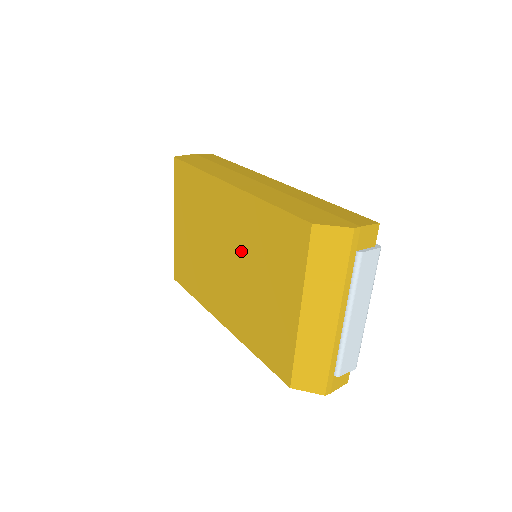
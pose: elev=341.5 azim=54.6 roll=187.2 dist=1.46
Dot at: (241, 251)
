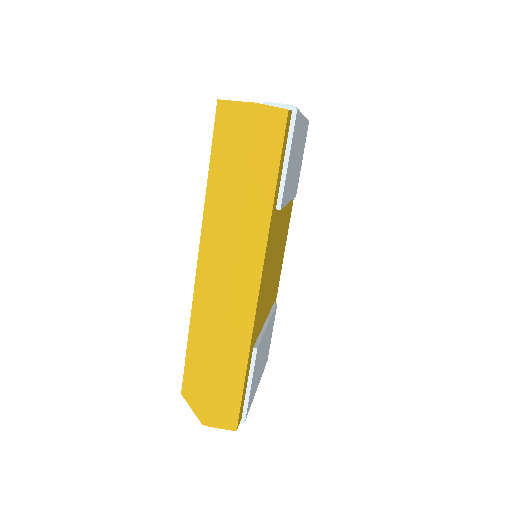
Dot at: occluded
